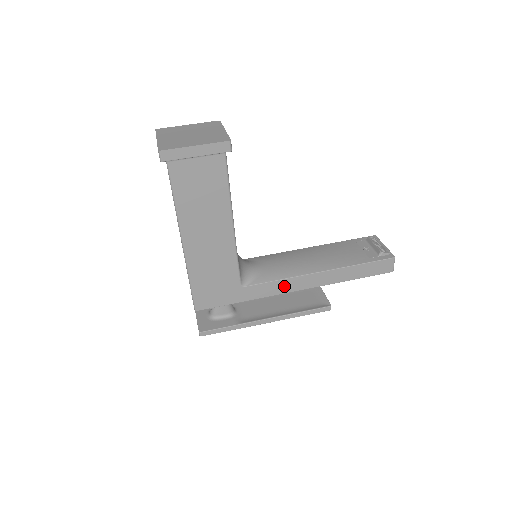
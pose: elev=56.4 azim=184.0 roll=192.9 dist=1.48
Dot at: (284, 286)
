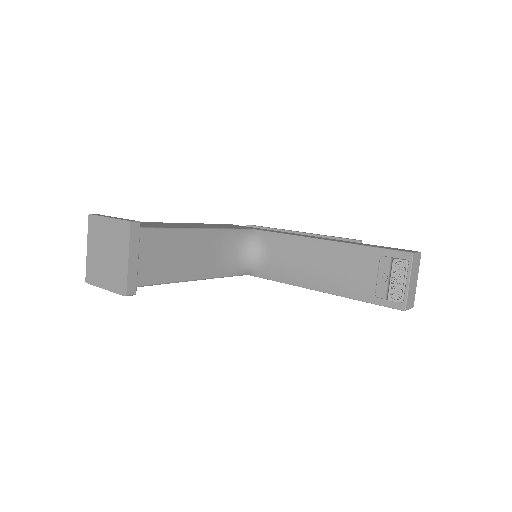
Dot at: occluded
